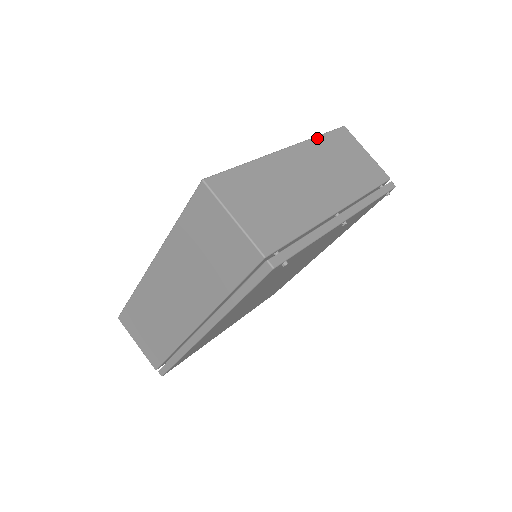
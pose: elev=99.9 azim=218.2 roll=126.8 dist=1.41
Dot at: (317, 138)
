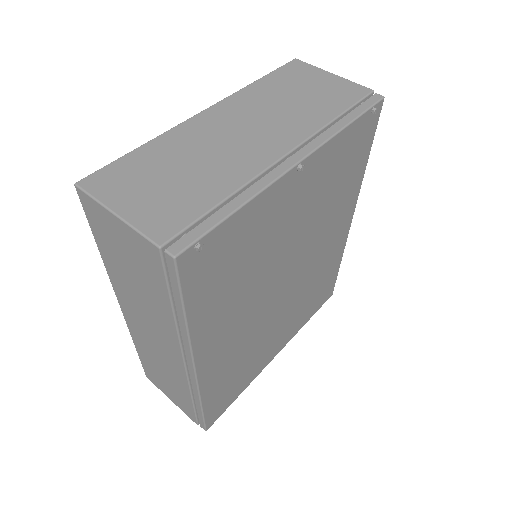
Dot at: (252, 85)
